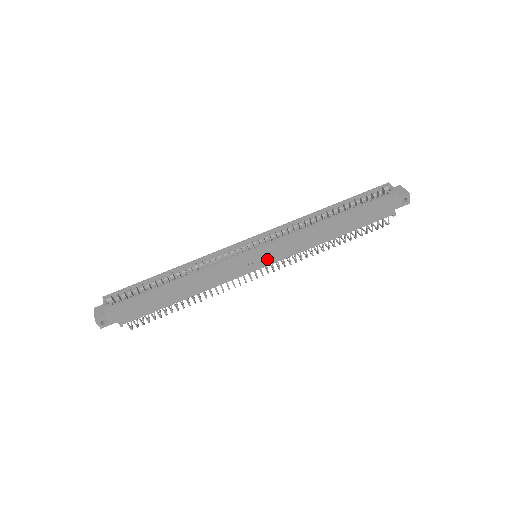
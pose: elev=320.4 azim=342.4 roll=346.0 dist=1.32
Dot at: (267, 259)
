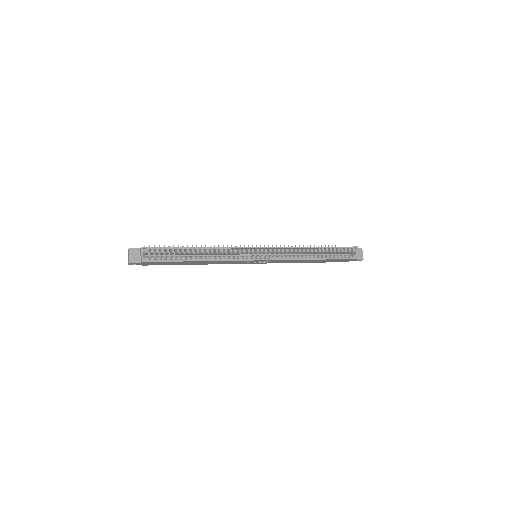
Dot at: (262, 262)
